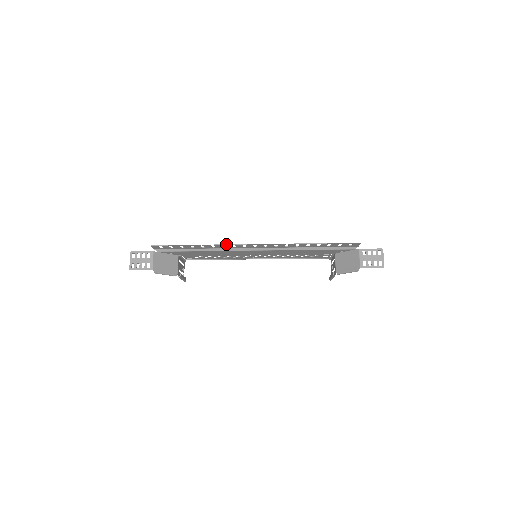
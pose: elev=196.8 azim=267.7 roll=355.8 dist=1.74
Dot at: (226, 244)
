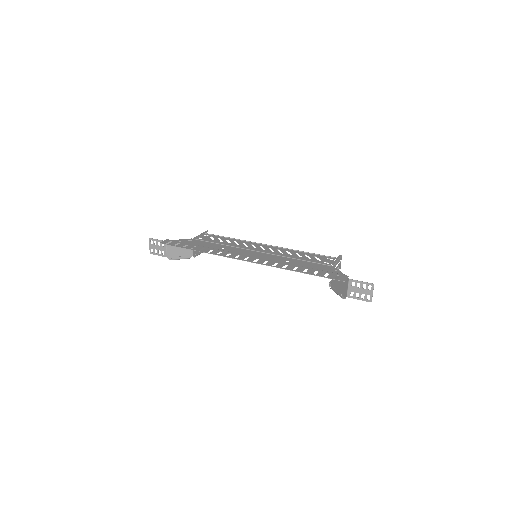
Dot at: (219, 255)
